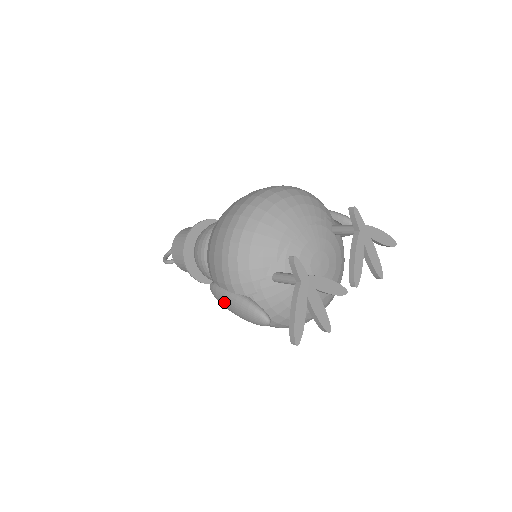
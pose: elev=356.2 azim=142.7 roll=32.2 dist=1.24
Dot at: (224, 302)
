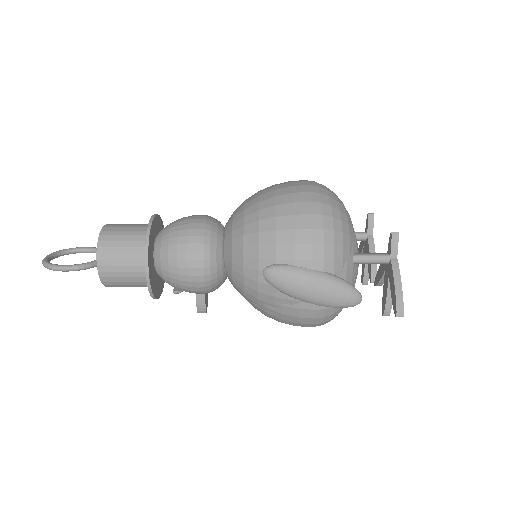
Dot at: (304, 283)
